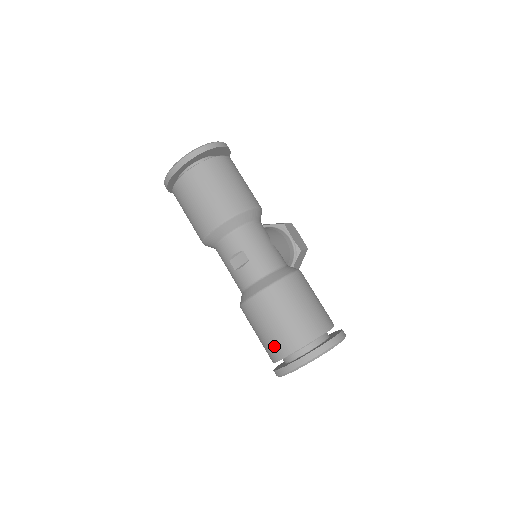
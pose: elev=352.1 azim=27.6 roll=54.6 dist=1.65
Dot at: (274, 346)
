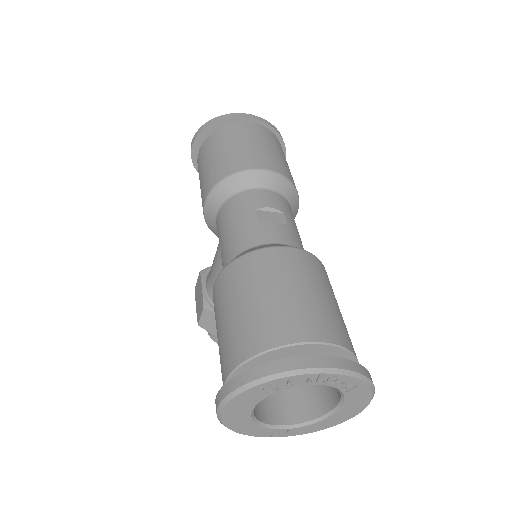
Dot at: (290, 318)
